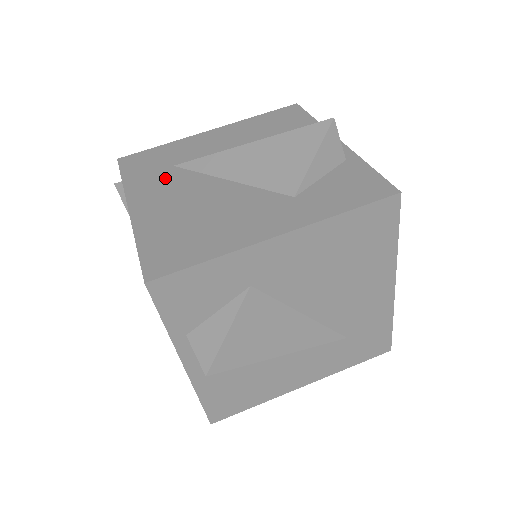
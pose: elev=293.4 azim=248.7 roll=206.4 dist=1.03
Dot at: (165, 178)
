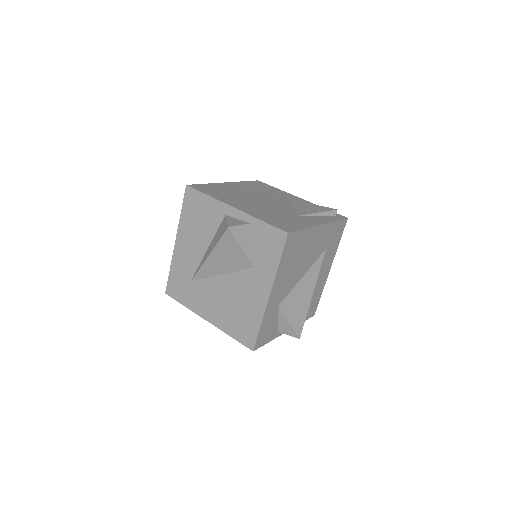
Dot at: (197, 292)
